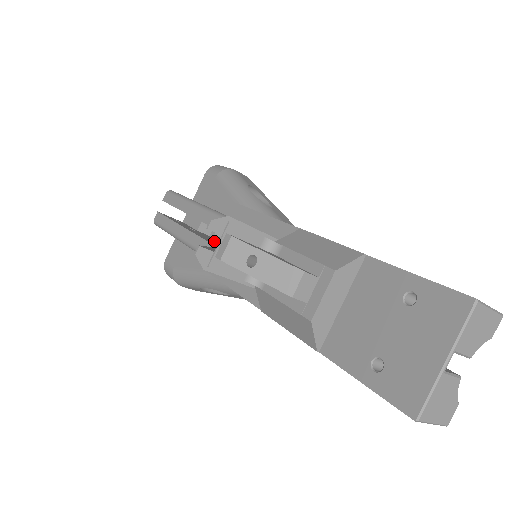
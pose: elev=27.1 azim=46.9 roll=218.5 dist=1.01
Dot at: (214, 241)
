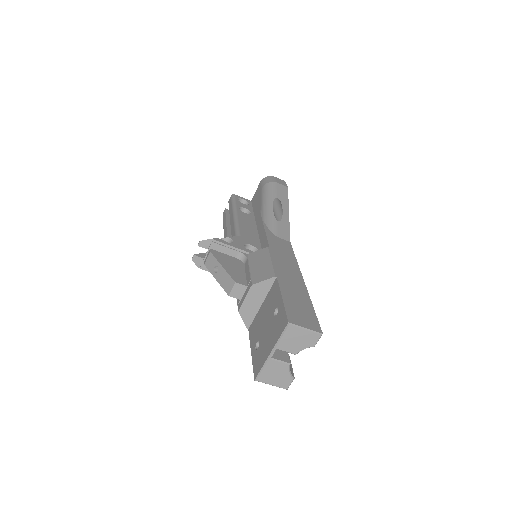
Dot at: occluded
